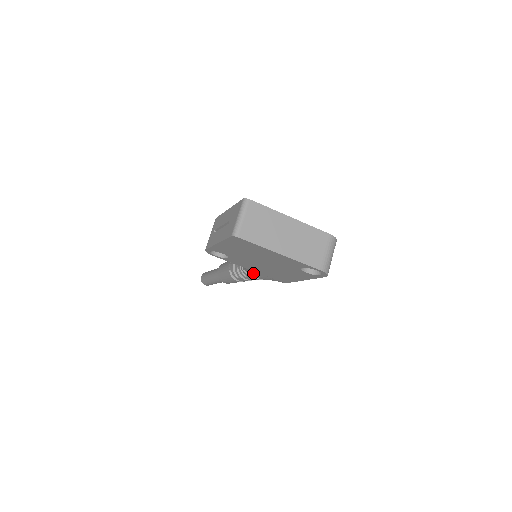
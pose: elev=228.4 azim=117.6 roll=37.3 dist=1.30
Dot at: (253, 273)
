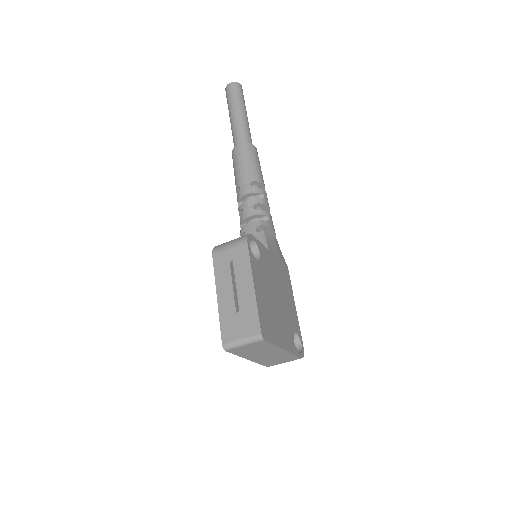
Dot at: occluded
